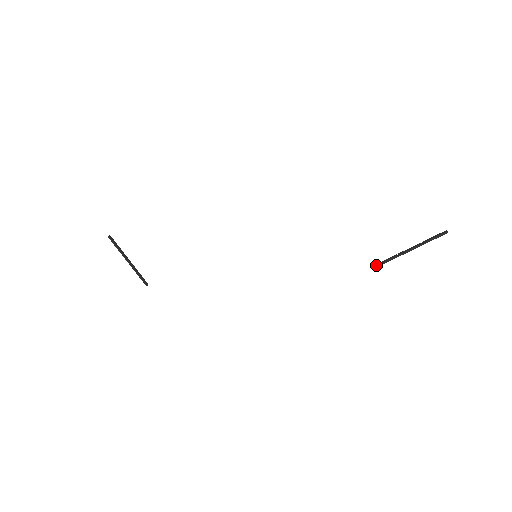
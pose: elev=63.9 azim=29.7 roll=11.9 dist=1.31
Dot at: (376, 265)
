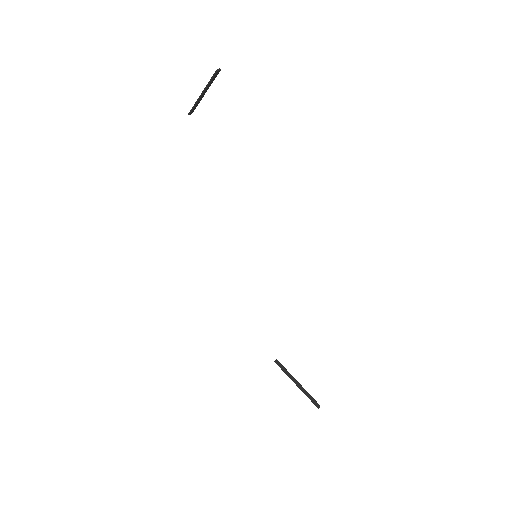
Dot at: (277, 362)
